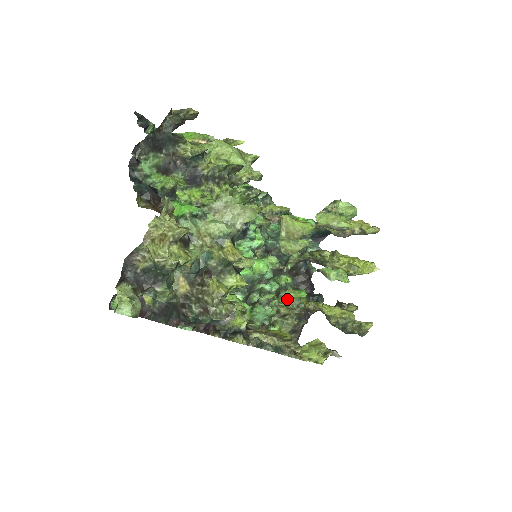
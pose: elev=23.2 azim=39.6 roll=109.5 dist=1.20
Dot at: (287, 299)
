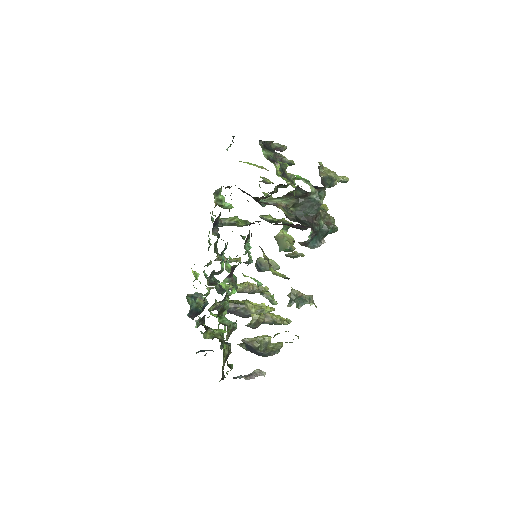
Dot at: (213, 334)
